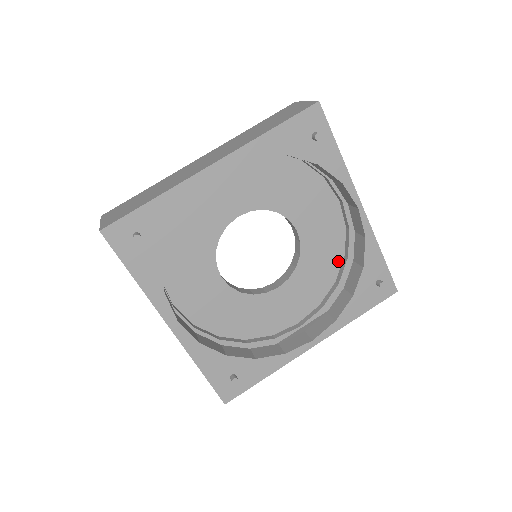
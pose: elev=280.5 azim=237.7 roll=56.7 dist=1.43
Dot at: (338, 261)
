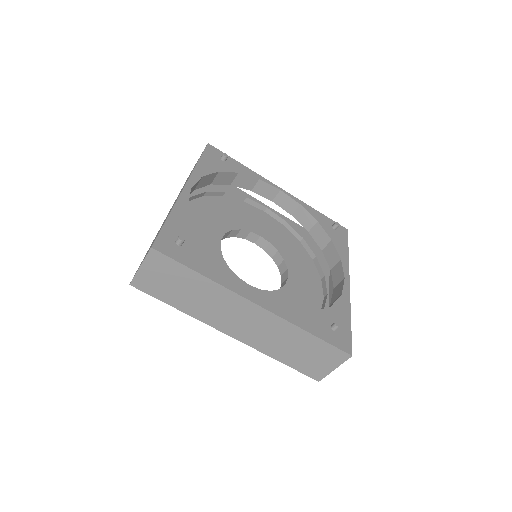
Dot at: (300, 246)
